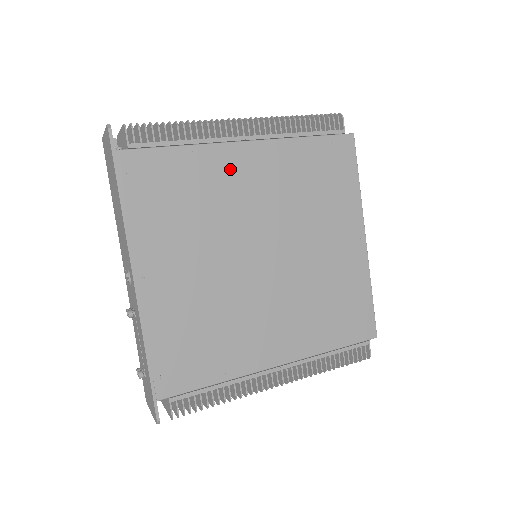
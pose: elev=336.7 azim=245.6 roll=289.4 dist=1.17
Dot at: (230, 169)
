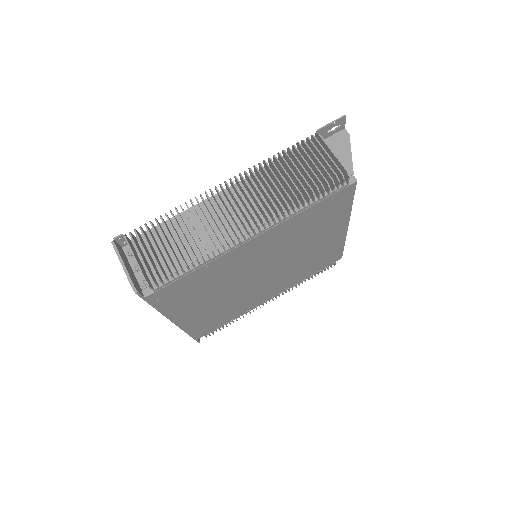
Dot at: (238, 257)
